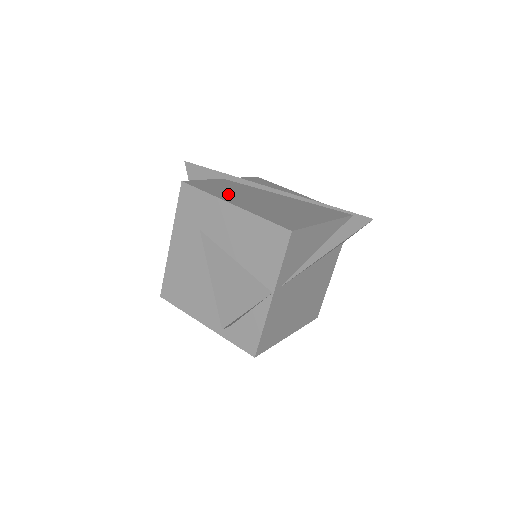
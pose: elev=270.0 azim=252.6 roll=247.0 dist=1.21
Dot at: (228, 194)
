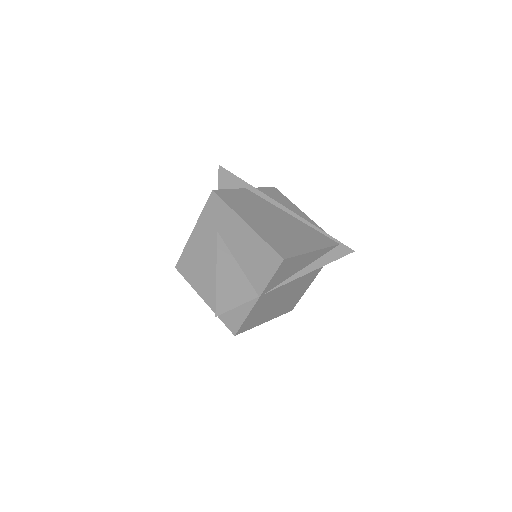
Dot at: (245, 210)
